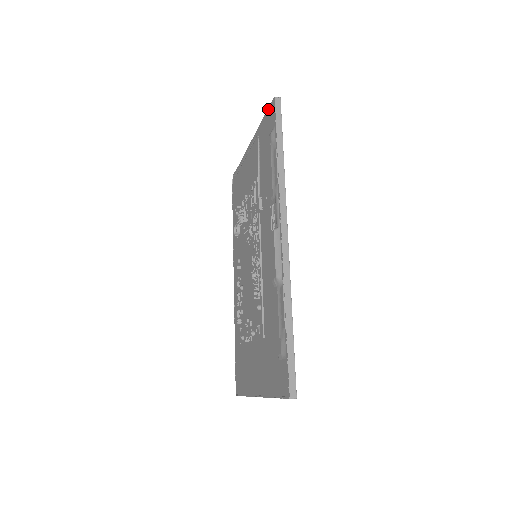
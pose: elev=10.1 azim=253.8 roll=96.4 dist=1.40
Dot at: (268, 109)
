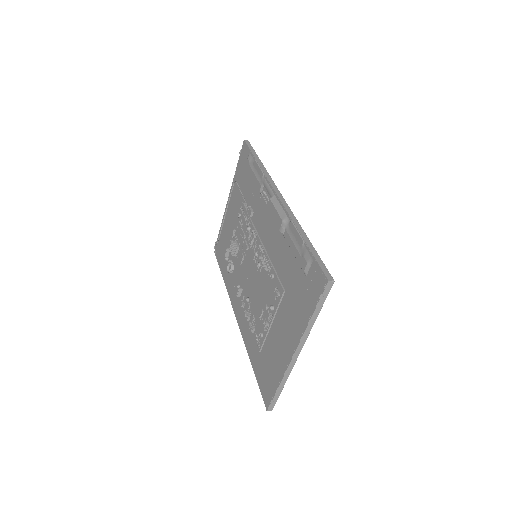
Dot at: (240, 154)
